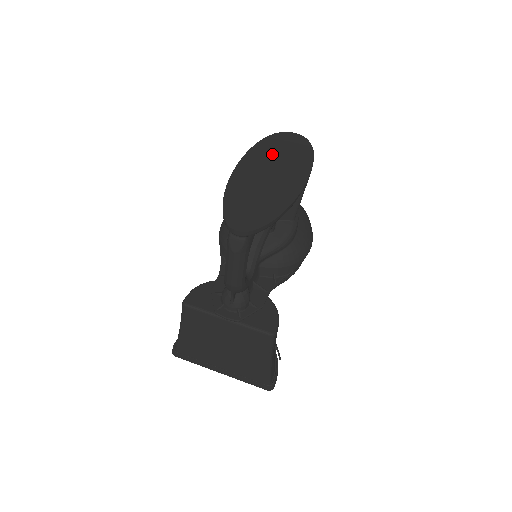
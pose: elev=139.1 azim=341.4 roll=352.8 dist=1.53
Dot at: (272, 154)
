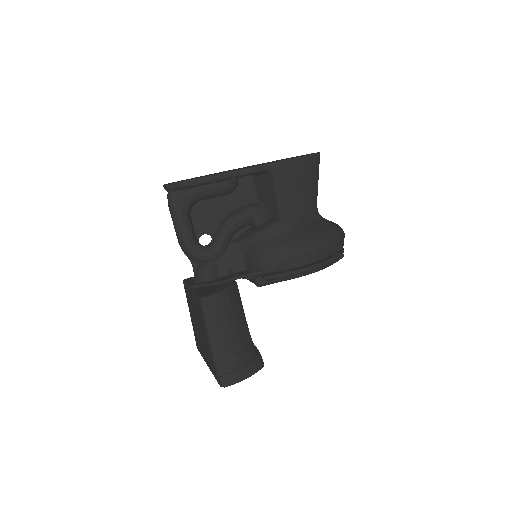
Dot at: occluded
